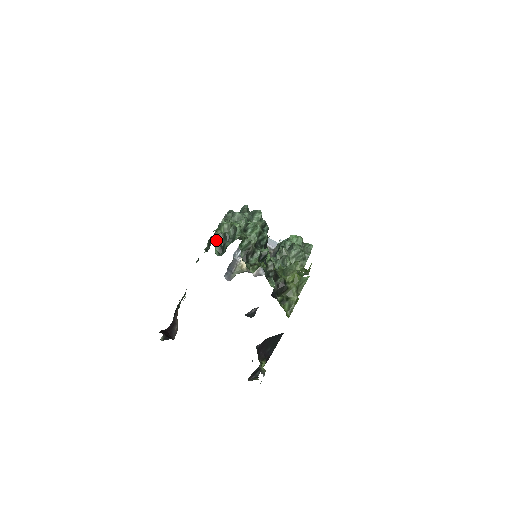
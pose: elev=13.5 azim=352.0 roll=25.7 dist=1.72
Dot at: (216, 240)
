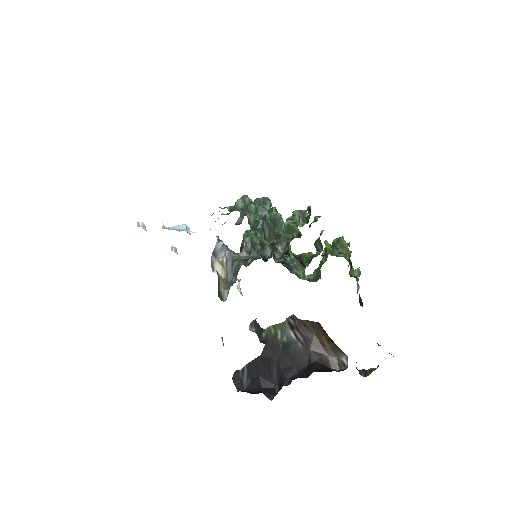
Dot at: (268, 242)
